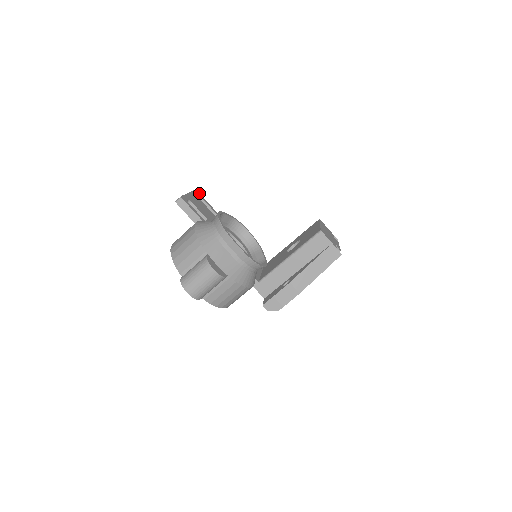
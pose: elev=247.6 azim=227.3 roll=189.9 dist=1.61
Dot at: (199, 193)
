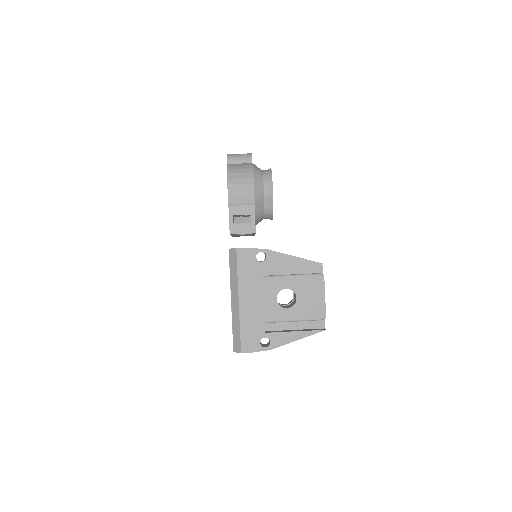
Dot at: occluded
